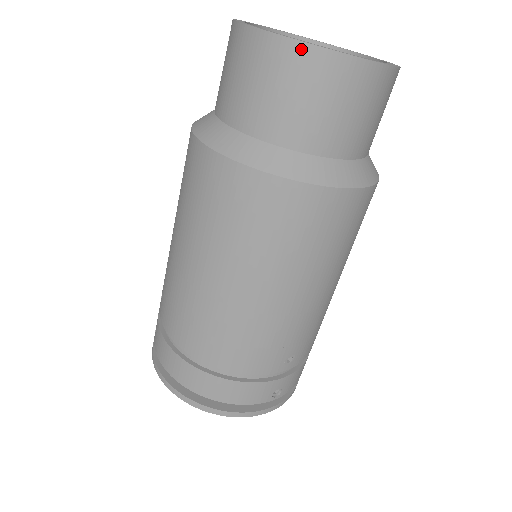
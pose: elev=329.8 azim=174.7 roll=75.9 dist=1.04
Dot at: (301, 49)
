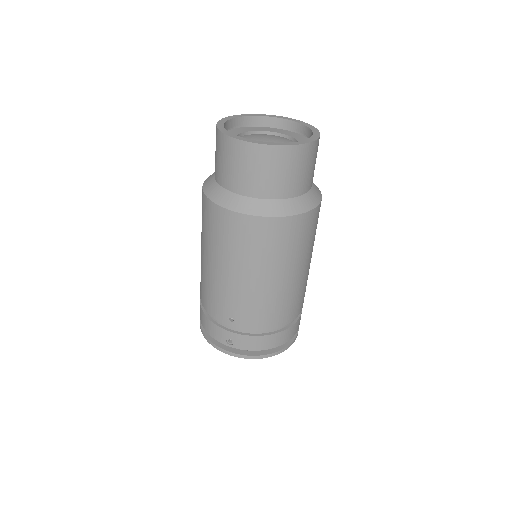
Dot at: (218, 132)
